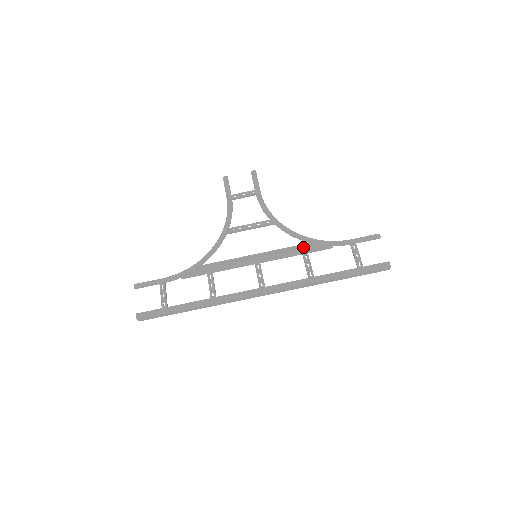
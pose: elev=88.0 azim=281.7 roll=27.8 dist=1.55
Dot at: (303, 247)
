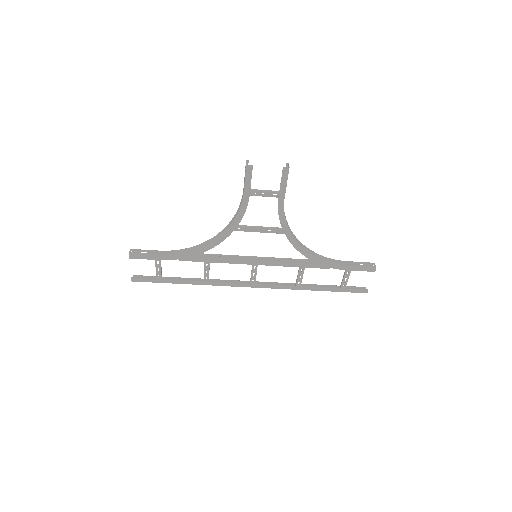
Dot at: (303, 260)
